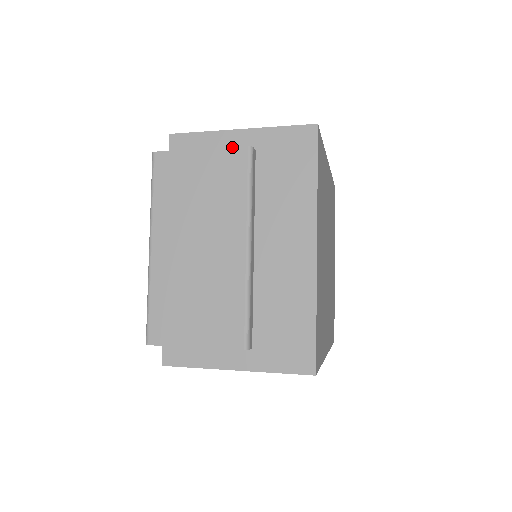
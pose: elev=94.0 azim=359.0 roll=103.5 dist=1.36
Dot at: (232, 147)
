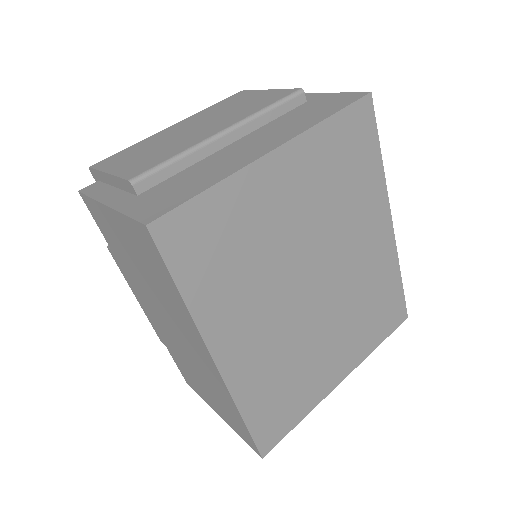
Dot at: (290, 89)
